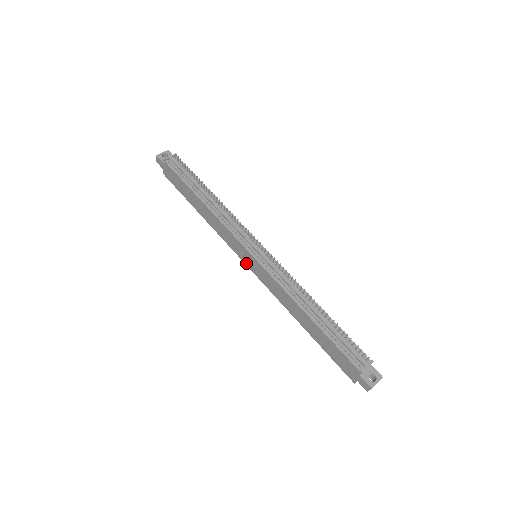
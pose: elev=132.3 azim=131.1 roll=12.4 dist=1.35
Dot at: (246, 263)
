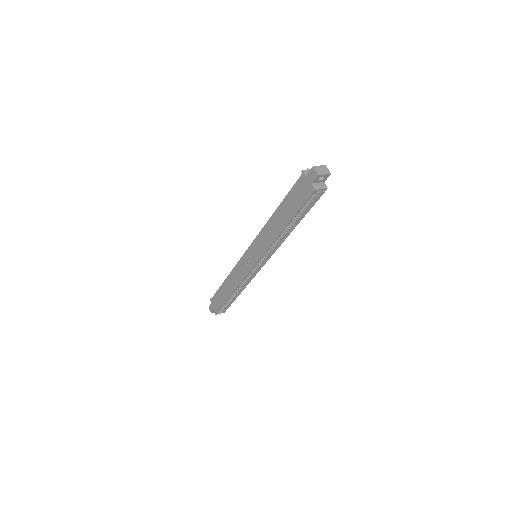
Dot at: (252, 266)
